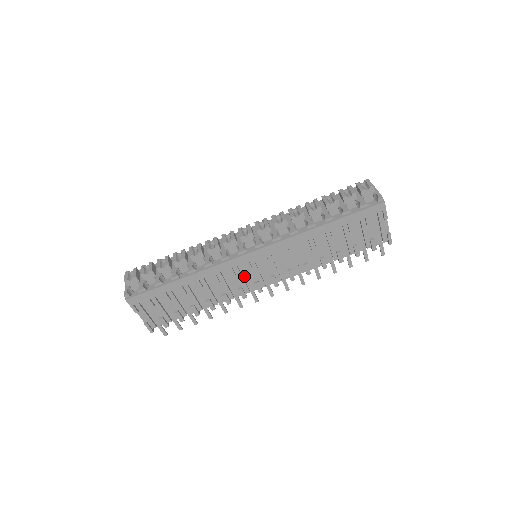
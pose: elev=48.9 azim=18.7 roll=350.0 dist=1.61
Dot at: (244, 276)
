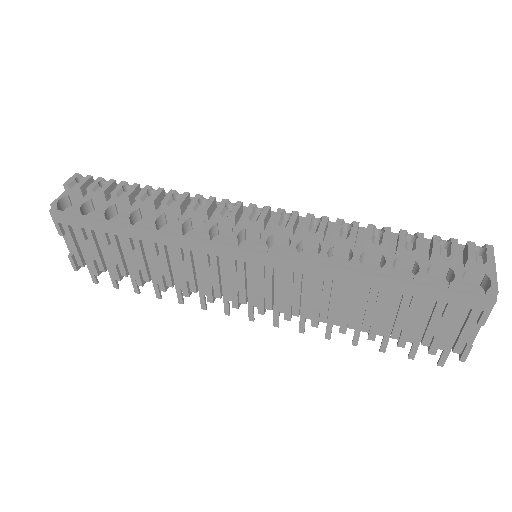
Dot at: (223, 274)
